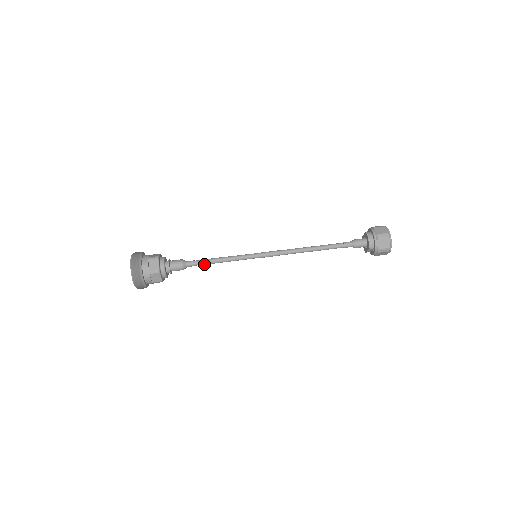
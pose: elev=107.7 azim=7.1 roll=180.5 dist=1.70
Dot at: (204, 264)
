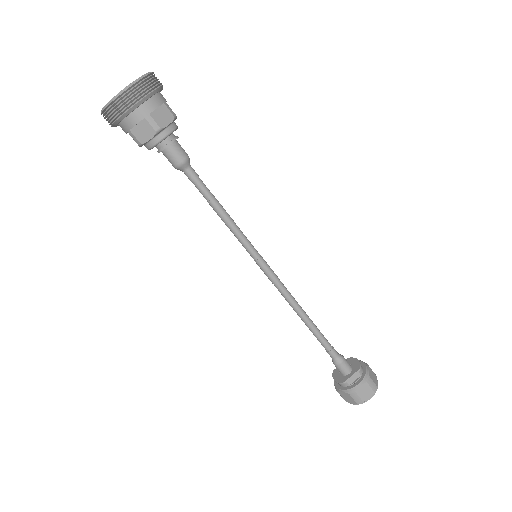
Dot at: (205, 191)
